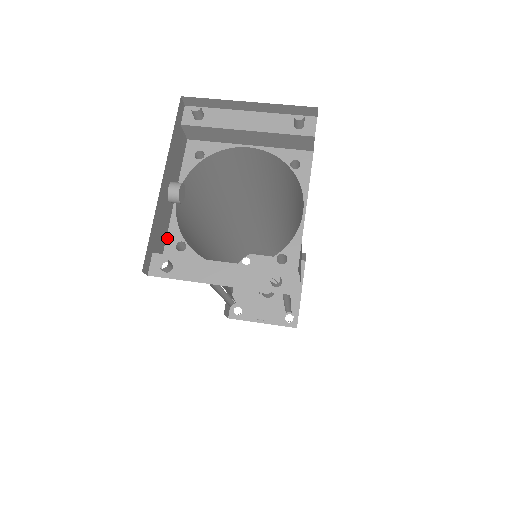
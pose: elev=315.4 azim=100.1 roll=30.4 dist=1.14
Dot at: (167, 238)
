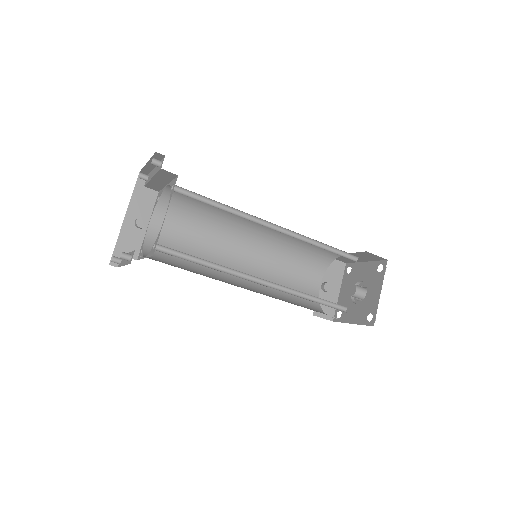
Dot at: (141, 248)
